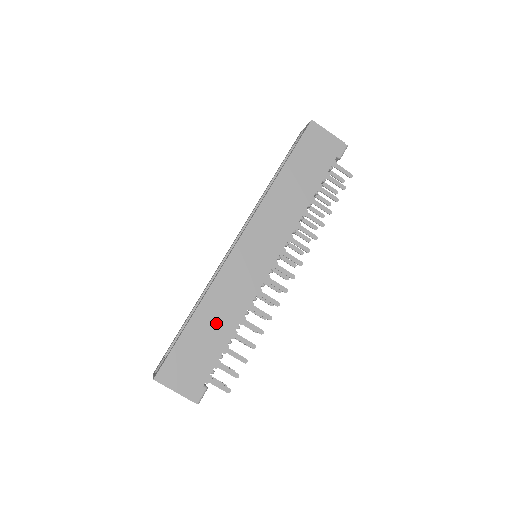
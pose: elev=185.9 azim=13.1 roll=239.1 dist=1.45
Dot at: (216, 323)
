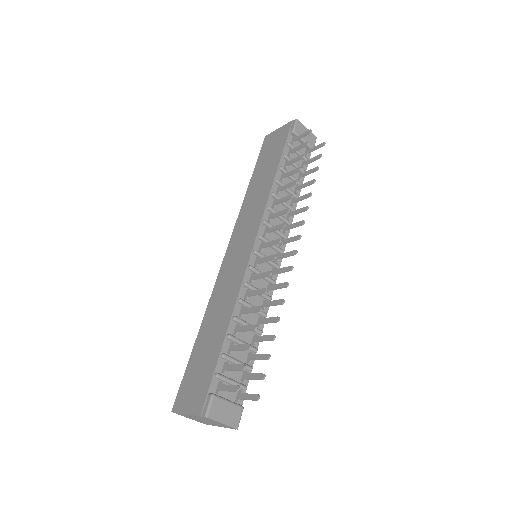
Dot at: (214, 327)
